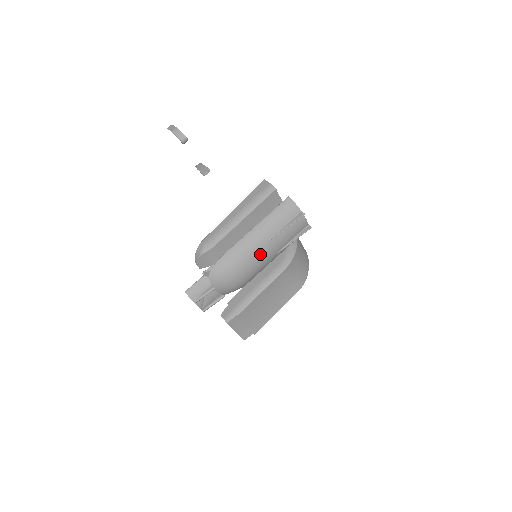
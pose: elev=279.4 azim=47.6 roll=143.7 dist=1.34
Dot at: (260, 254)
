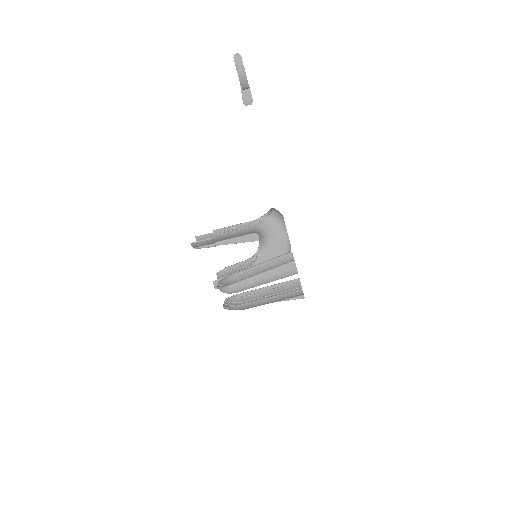
Dot at: occluded
